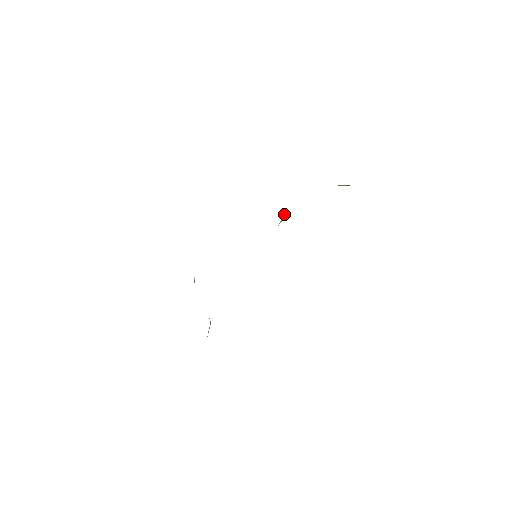
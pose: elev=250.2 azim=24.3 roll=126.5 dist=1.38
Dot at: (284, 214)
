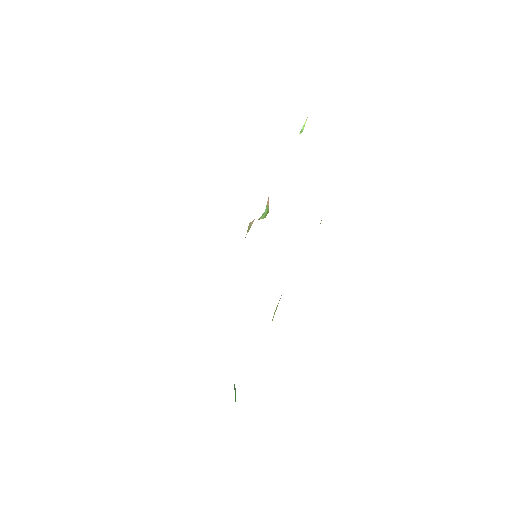
Dot at: (267, 203)
